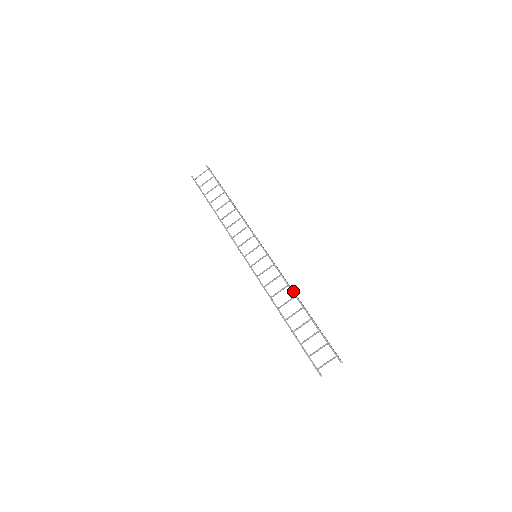
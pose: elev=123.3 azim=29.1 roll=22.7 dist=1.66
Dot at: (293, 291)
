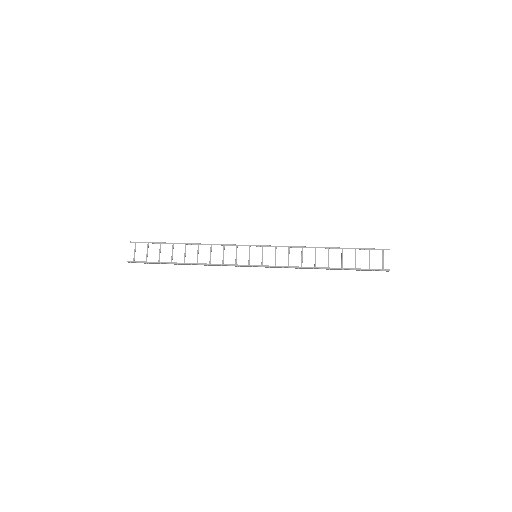
Dot at: (310, 247)
